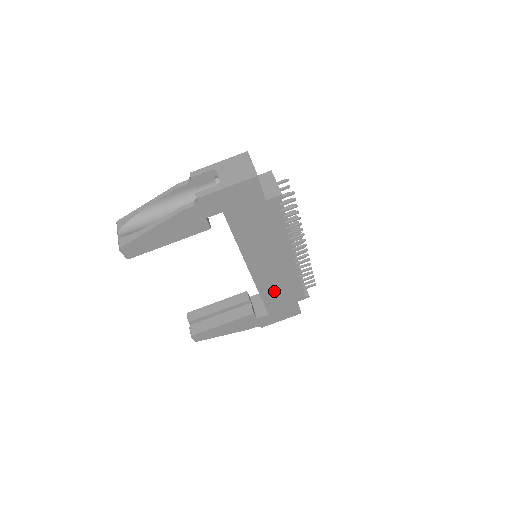
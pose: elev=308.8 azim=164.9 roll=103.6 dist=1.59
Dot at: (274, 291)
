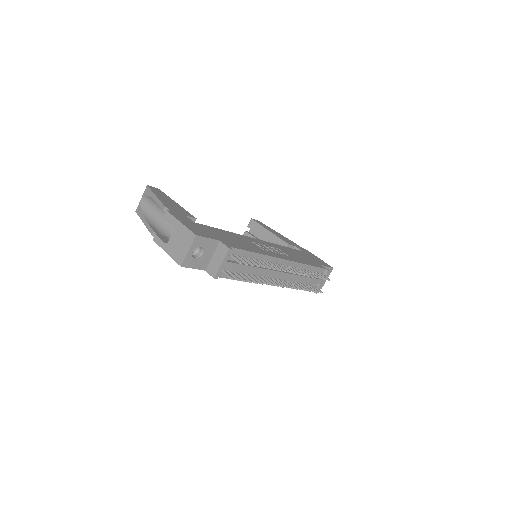
Dot at: occluded
